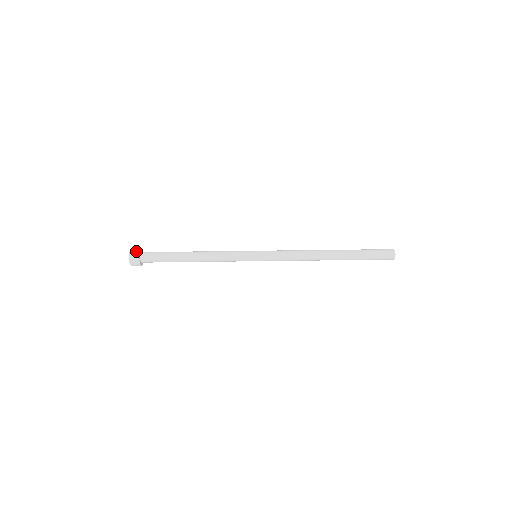
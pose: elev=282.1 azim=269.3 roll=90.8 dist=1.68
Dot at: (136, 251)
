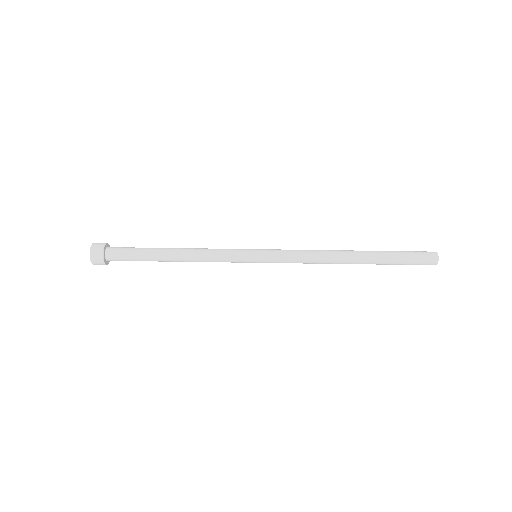
Dot at: occluded
